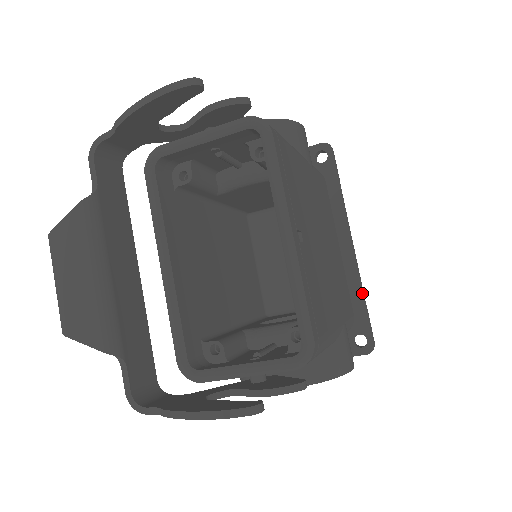
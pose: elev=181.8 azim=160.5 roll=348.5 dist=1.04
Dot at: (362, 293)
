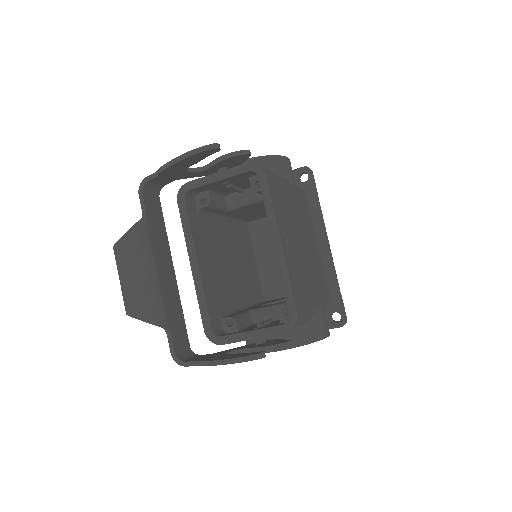
Dot at: (336, 281)
